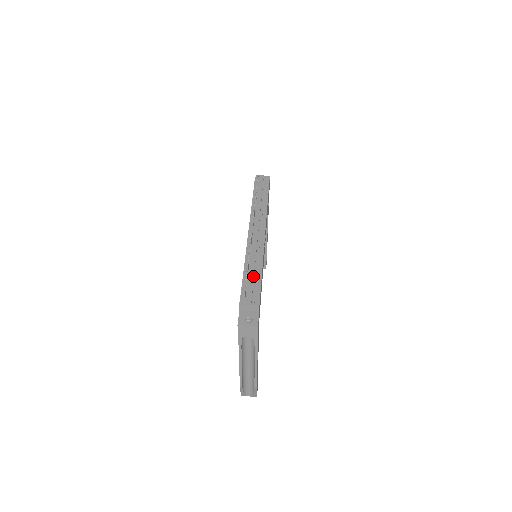
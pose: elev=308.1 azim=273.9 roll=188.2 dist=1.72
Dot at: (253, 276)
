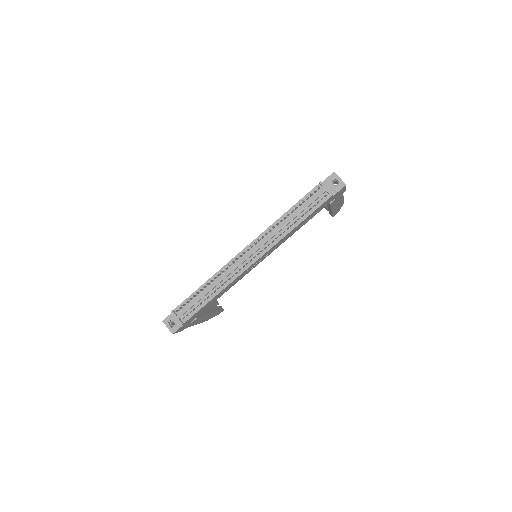
Dot at: (202, 297)
